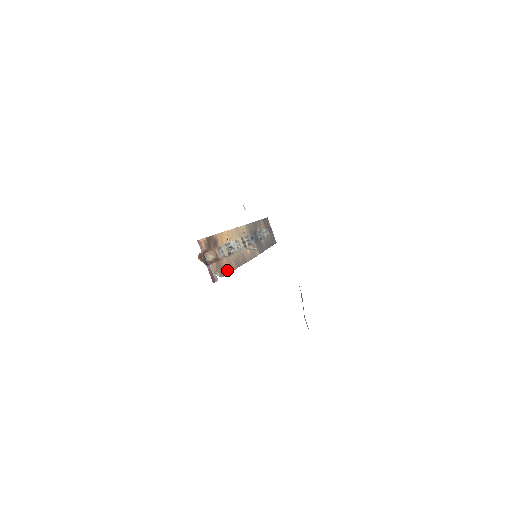
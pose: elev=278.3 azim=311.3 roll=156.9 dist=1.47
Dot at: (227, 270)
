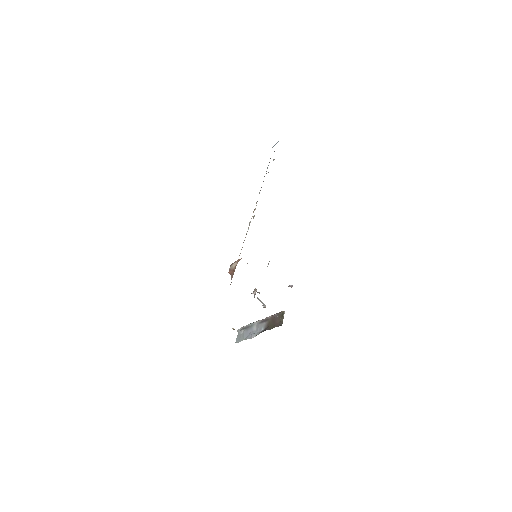
Dot at: occluded
